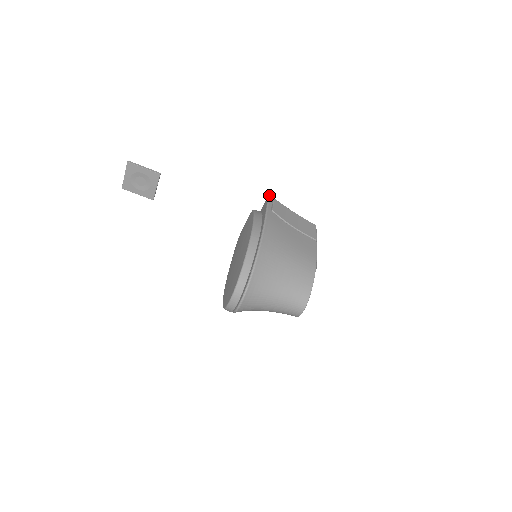
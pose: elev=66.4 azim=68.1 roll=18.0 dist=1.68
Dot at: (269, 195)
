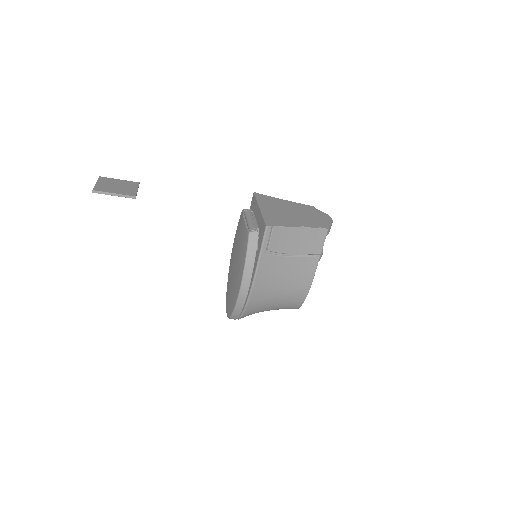
Dot at: (266, 227)
